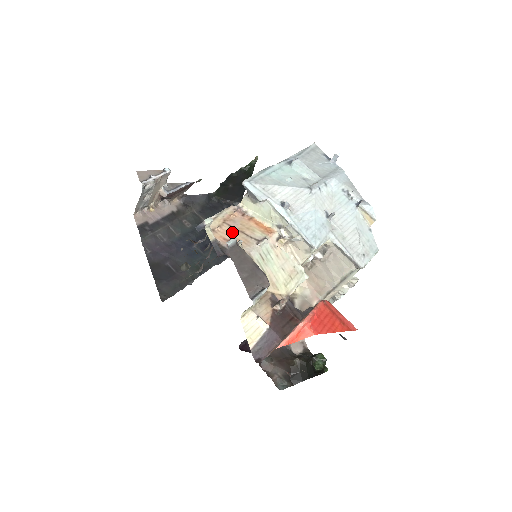
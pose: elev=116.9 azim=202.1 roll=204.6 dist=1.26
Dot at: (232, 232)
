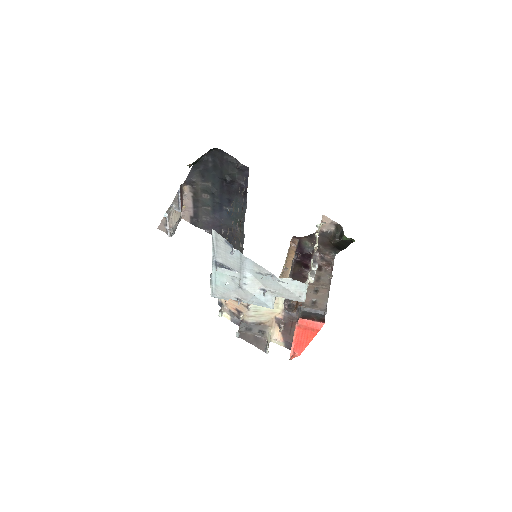
Dot at: (233, 303)
